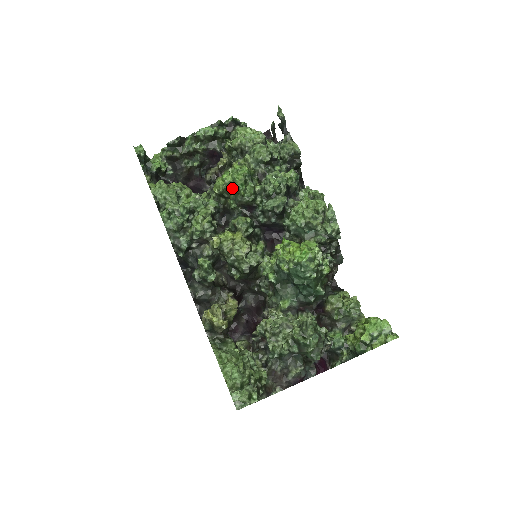
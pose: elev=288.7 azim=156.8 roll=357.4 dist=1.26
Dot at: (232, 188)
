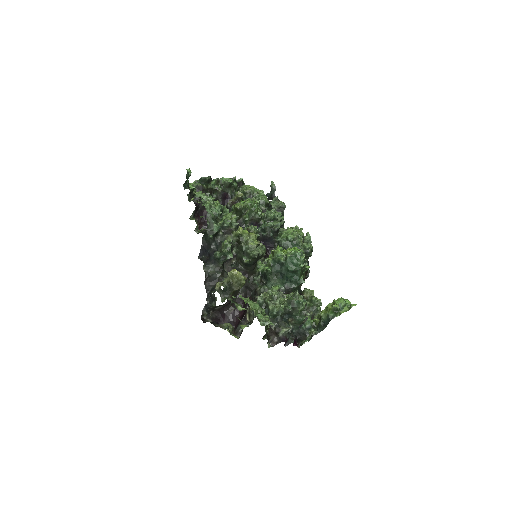
Dot at: (249, 208)
